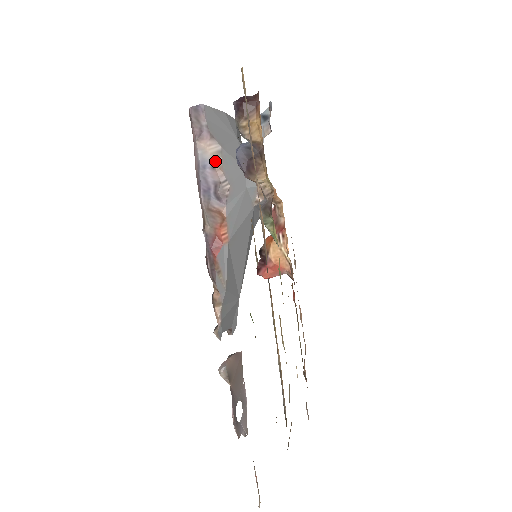
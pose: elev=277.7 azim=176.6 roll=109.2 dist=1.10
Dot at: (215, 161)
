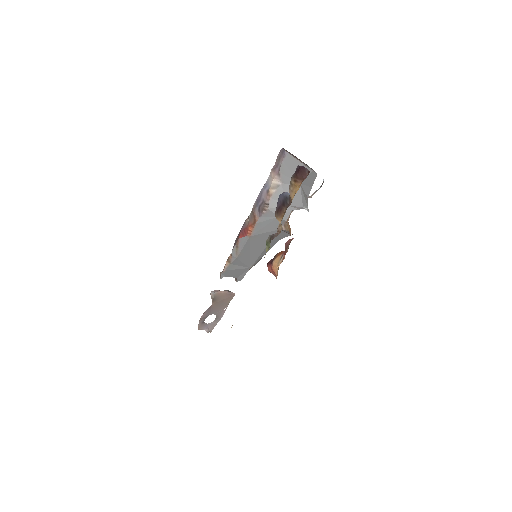
Dot at: (271, 189)
